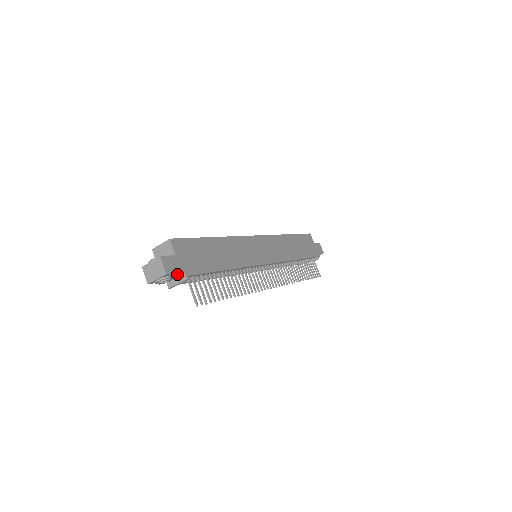
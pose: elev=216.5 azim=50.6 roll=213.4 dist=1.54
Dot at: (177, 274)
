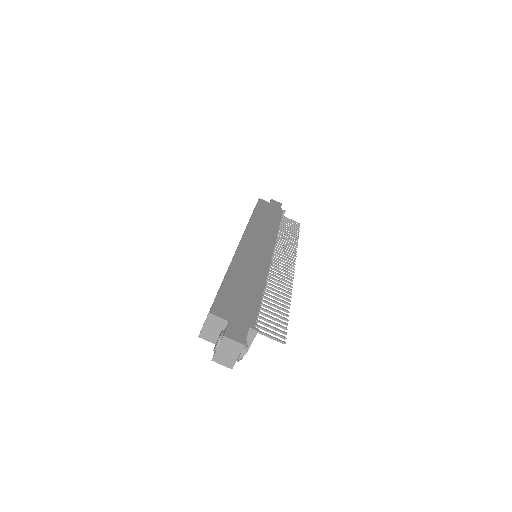
Dot at: occluded
